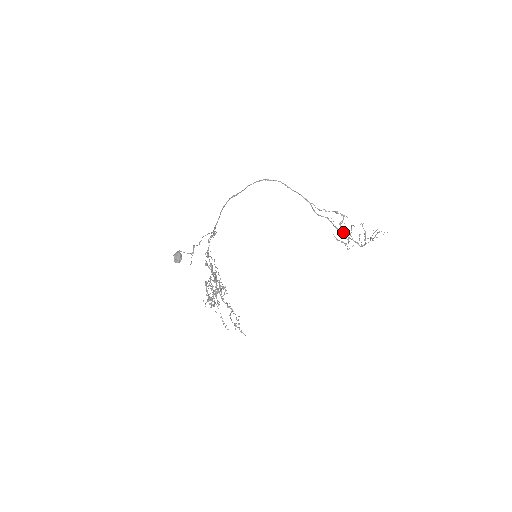
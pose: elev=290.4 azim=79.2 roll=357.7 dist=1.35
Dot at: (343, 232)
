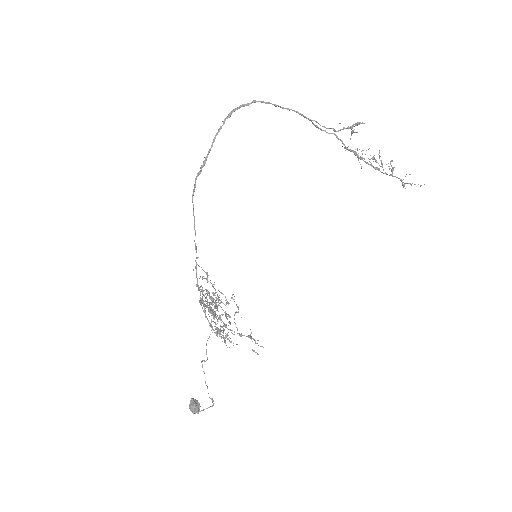
Dot at: occluded
